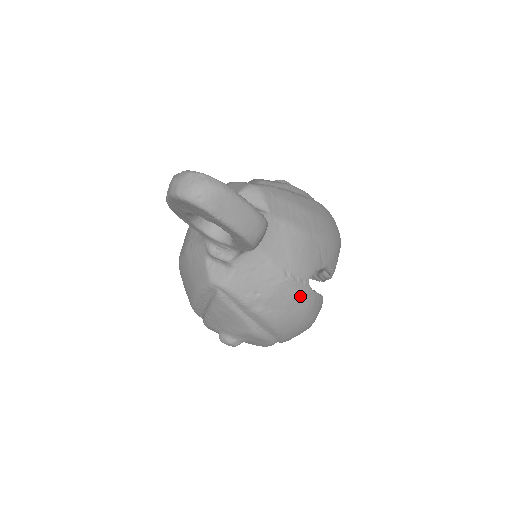
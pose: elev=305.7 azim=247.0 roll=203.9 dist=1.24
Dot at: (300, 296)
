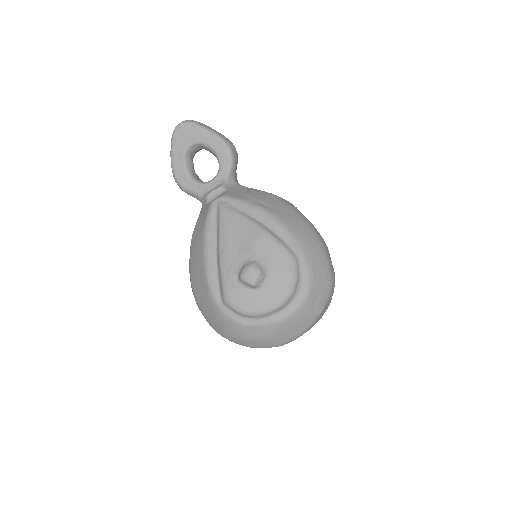
Dot at: (290, 206)
